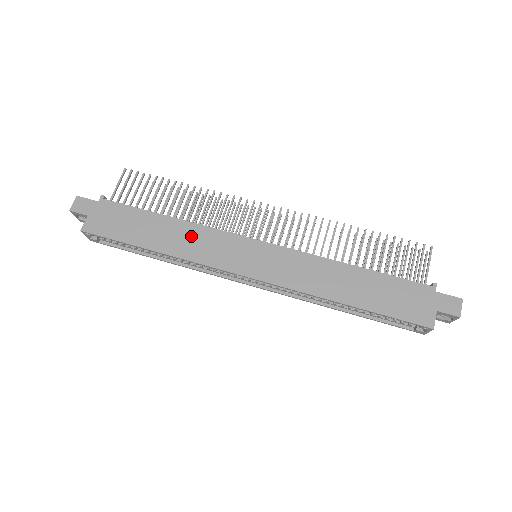
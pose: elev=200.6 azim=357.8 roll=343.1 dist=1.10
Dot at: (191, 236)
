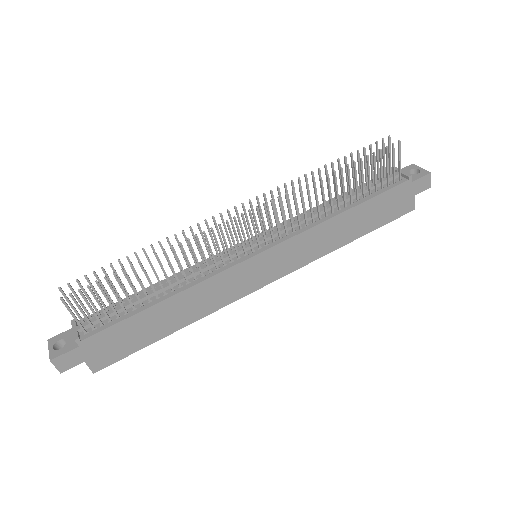
Dot at: (198, 297)
